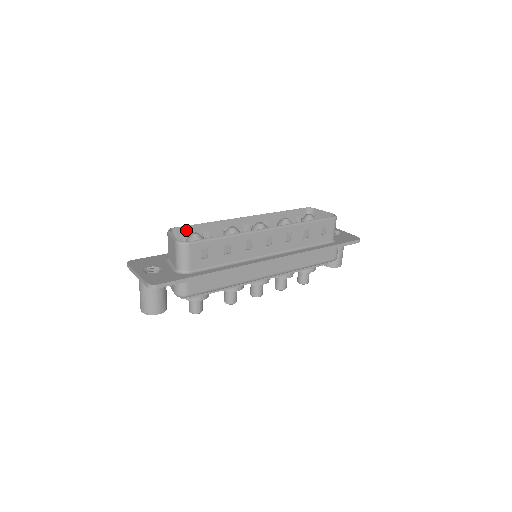
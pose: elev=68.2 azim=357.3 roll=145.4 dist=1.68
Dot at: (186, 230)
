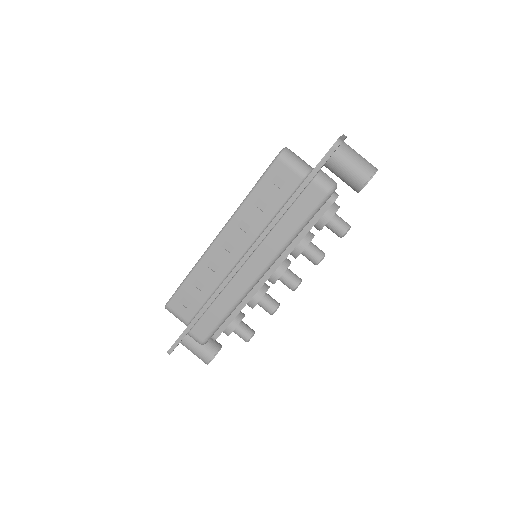
Dot at: occluded
